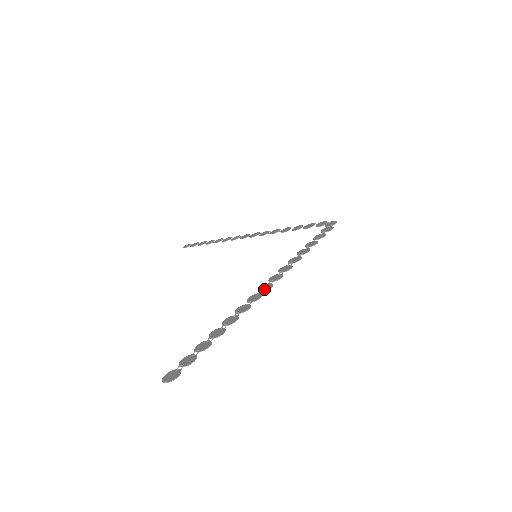
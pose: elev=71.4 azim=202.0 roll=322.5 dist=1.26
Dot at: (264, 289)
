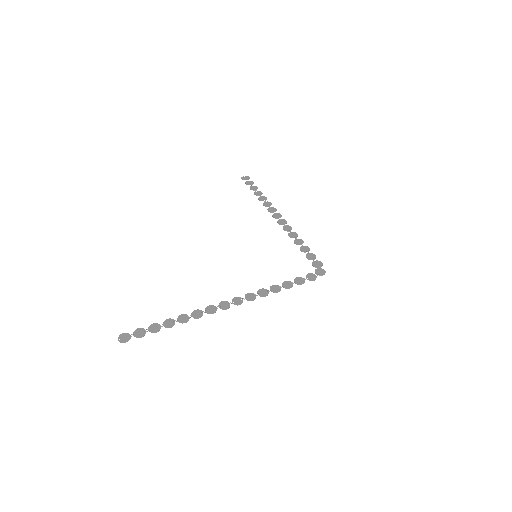
Dot at: (222, 307)
